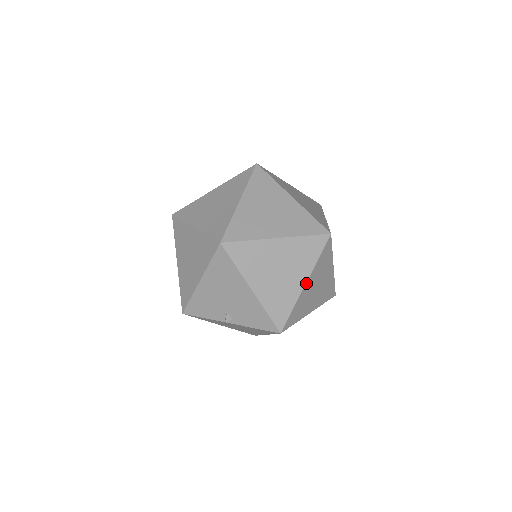
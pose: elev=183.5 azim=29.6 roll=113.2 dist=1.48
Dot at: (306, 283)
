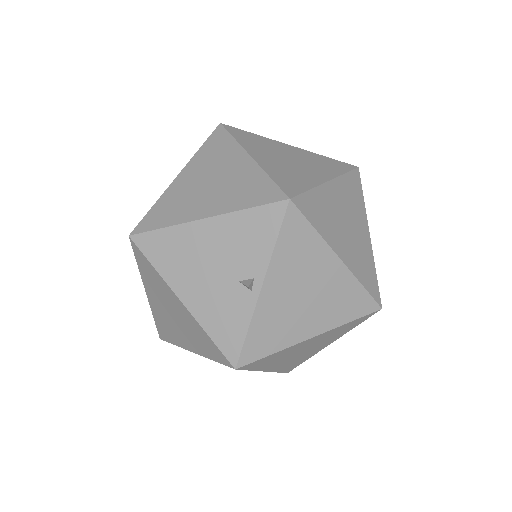
Dot at: (251, 156)
